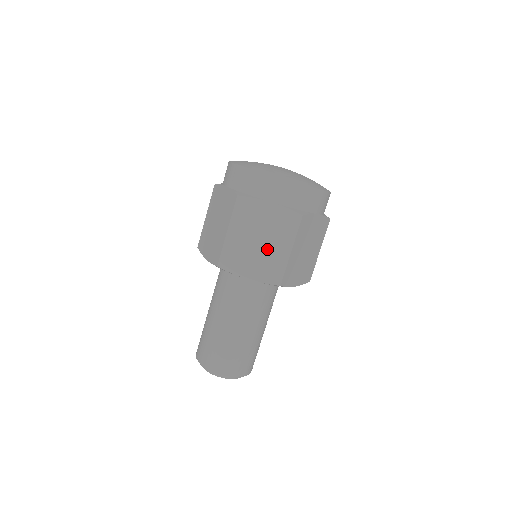
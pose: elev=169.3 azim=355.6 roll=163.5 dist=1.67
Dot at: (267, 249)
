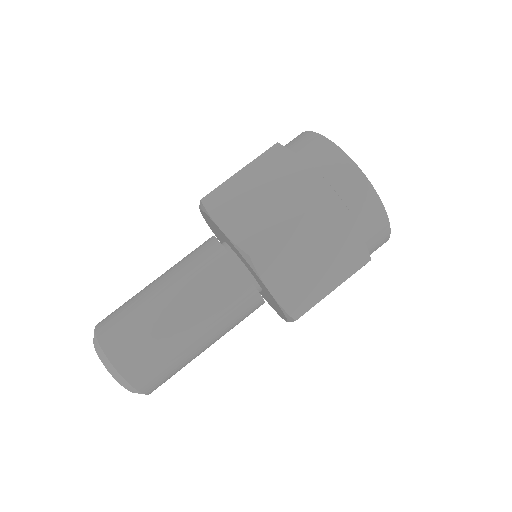
Dot at: (315, 272)
